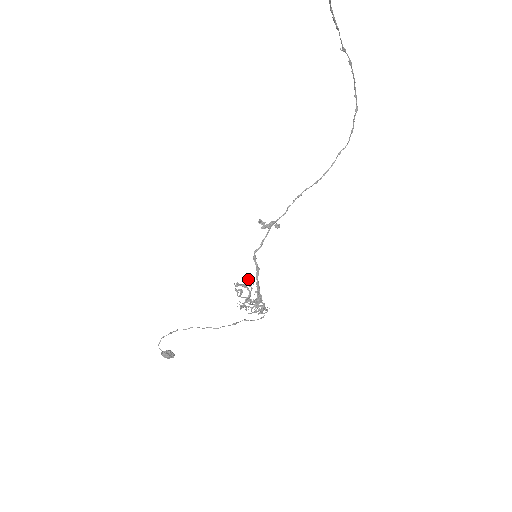
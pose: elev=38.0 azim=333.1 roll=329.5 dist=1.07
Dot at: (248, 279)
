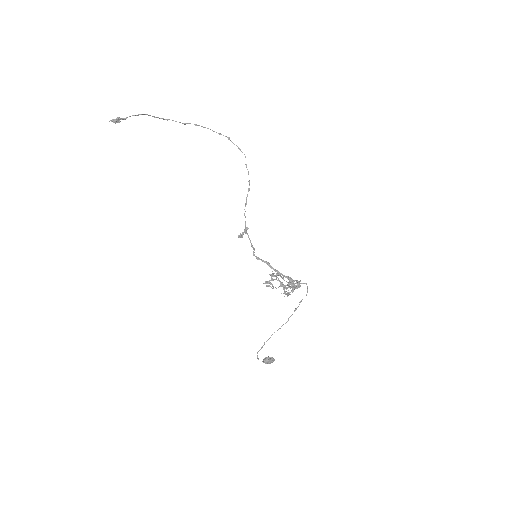
Dot at: (270, 274)
